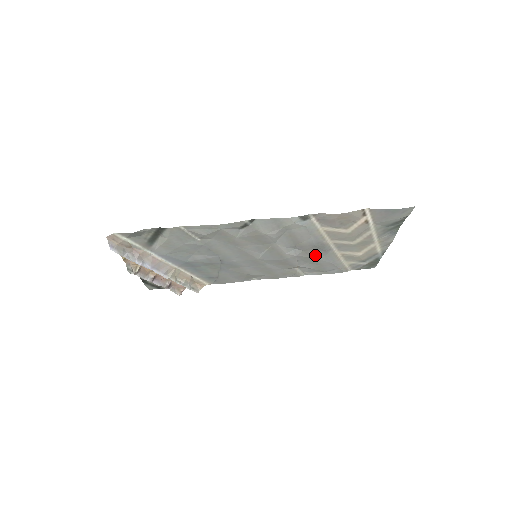
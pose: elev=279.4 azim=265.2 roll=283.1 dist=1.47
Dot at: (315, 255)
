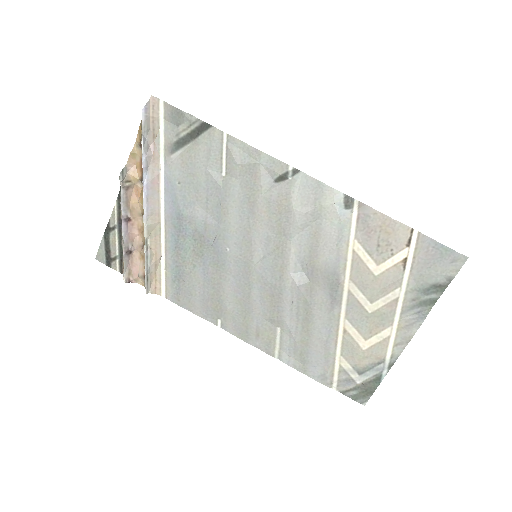
Dot at: (317, 304)
